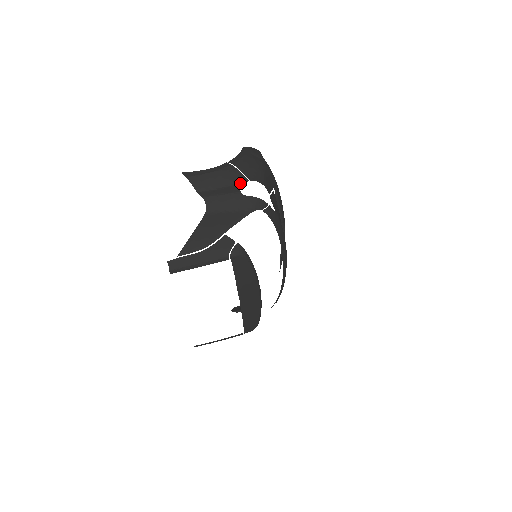
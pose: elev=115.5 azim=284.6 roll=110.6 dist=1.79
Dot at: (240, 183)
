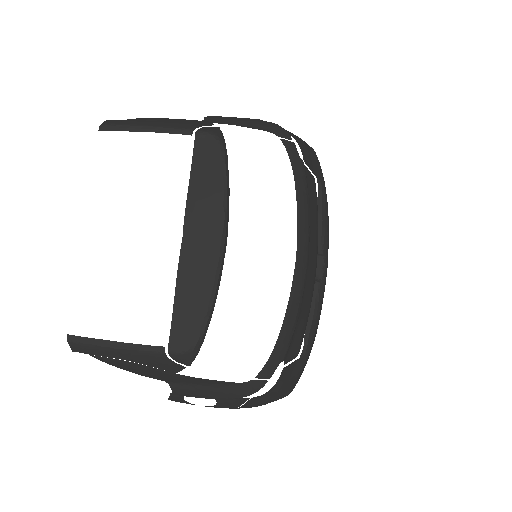
Dot at: occluded
